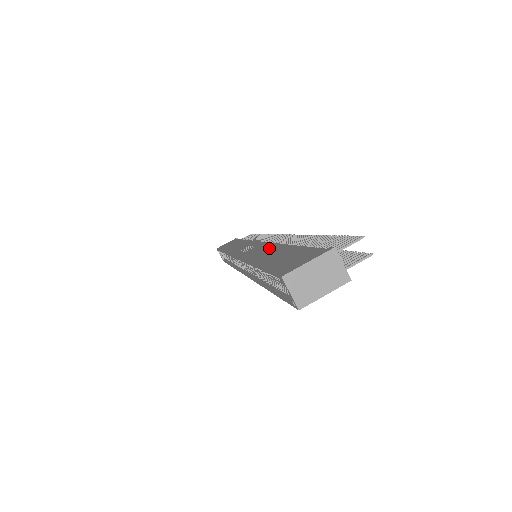
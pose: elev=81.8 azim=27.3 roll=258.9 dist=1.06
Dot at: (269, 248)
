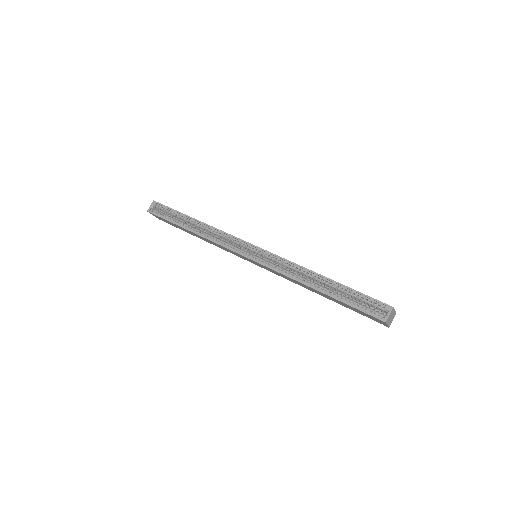
Dot at: occluded
